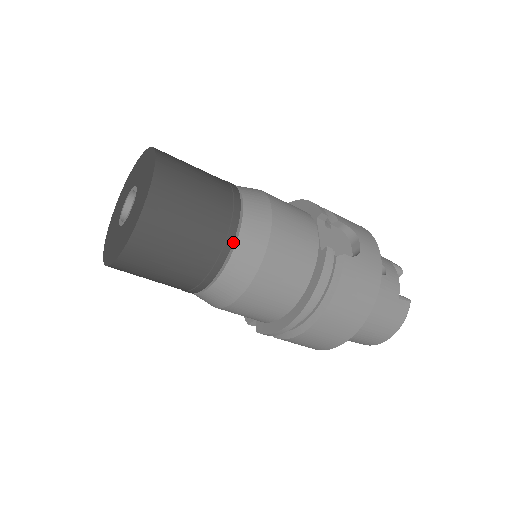
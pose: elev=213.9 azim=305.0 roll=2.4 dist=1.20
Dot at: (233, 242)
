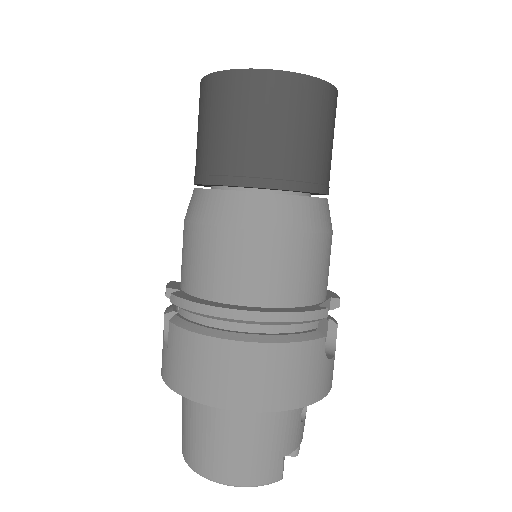
Dot at: (295, 195)
